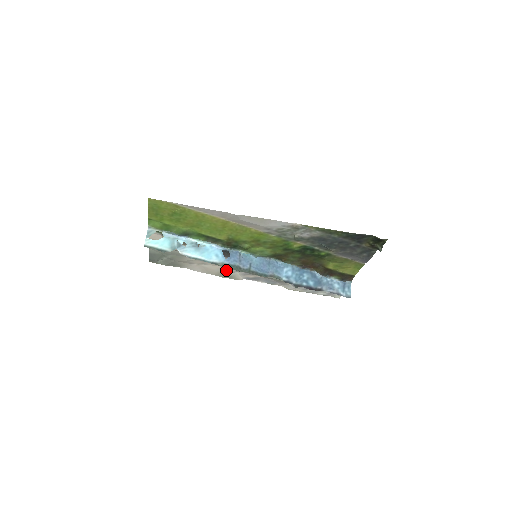
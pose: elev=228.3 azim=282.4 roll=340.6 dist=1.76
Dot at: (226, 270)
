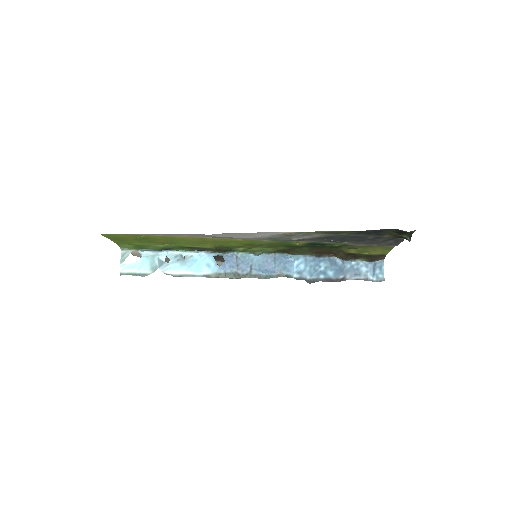
Dot at: occluded
